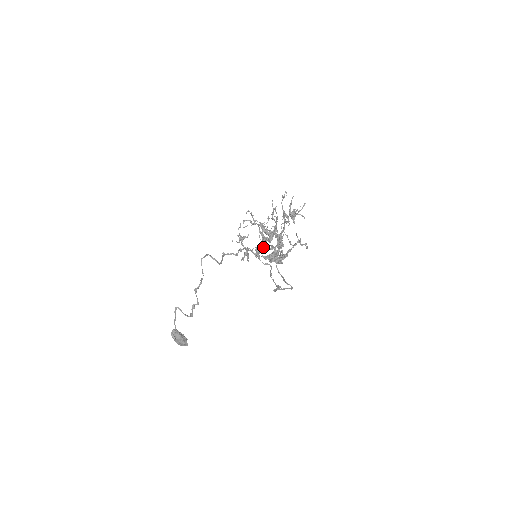
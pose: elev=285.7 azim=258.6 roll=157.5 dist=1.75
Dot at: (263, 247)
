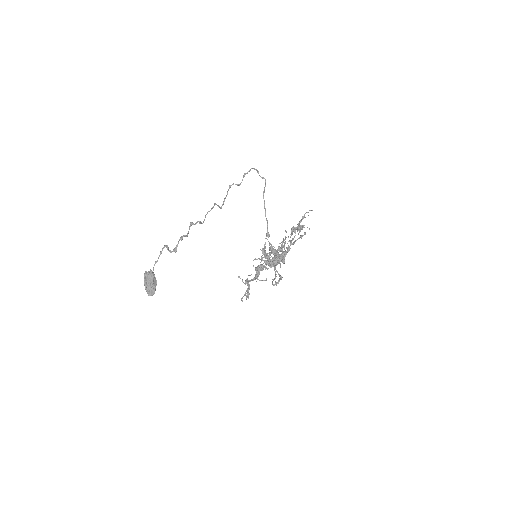
Dot at: (265, 263)
